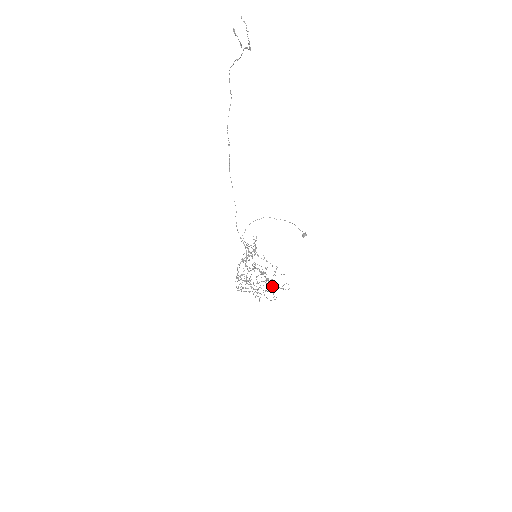
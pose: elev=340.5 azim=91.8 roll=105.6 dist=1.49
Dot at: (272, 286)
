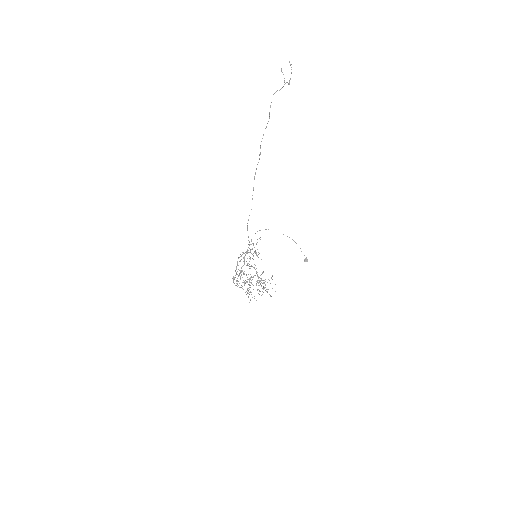
Dot at: occluded
